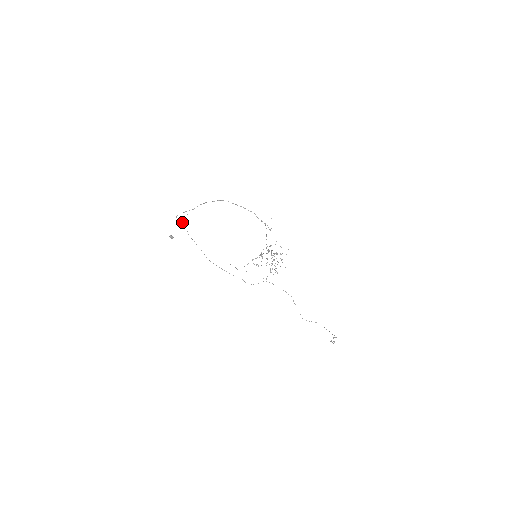
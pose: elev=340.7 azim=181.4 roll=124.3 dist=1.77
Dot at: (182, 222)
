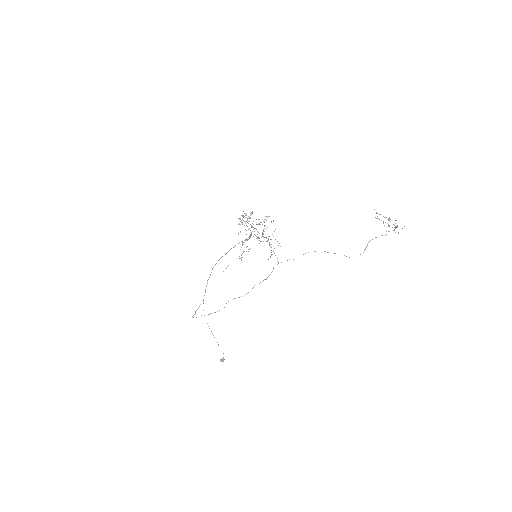
Dot at: occluded
